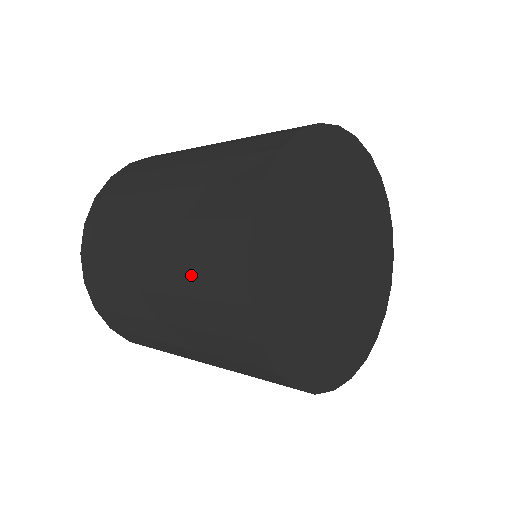
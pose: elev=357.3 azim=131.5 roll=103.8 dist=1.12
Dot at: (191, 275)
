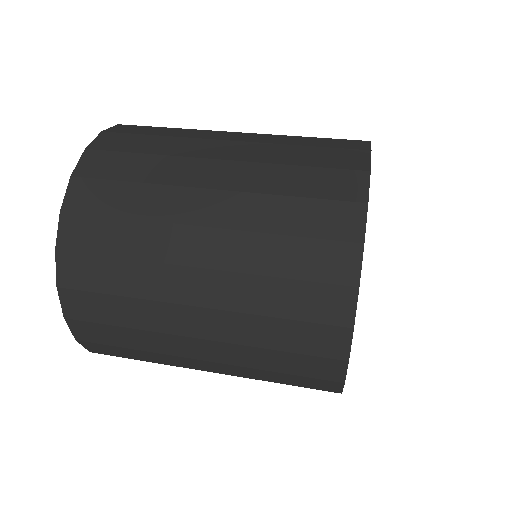
Dot at: occluded
